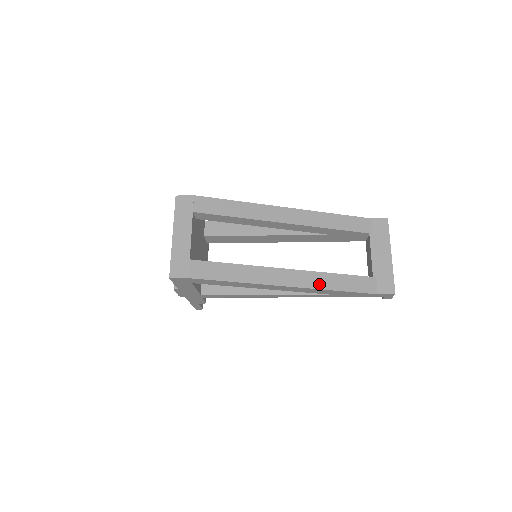
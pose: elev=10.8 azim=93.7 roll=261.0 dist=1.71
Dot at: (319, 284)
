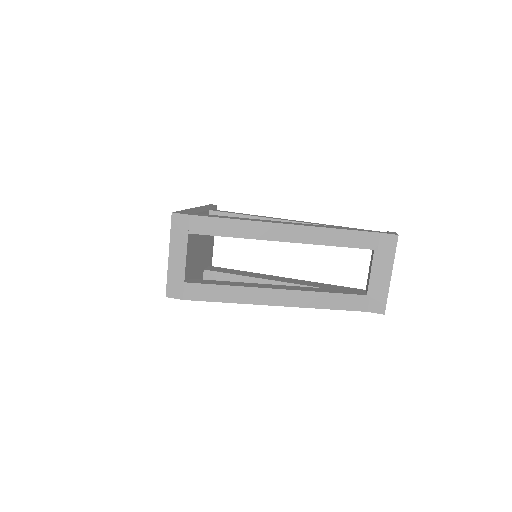
Dot at: (309, 303)
